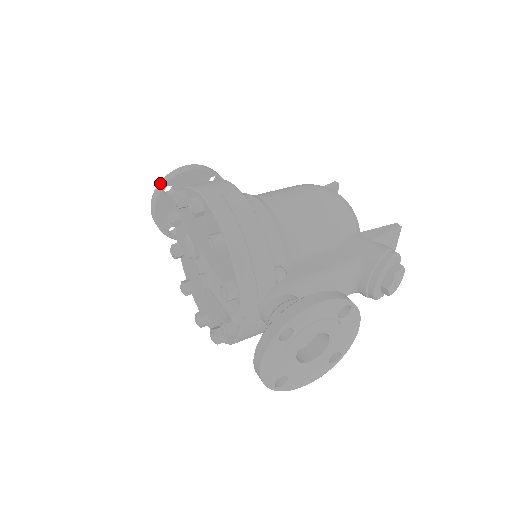
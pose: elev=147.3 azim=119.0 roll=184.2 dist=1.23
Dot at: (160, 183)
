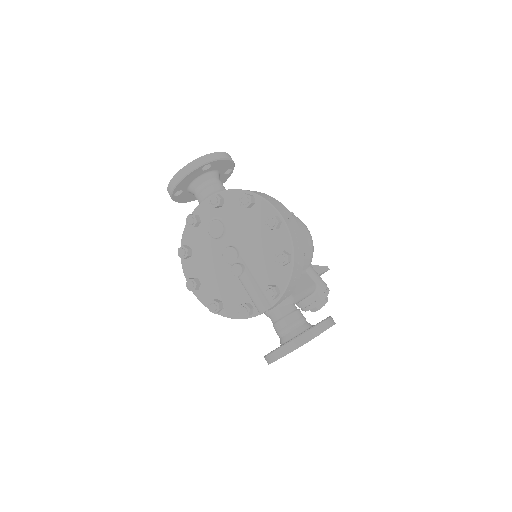
Dot at: (204, 157)
